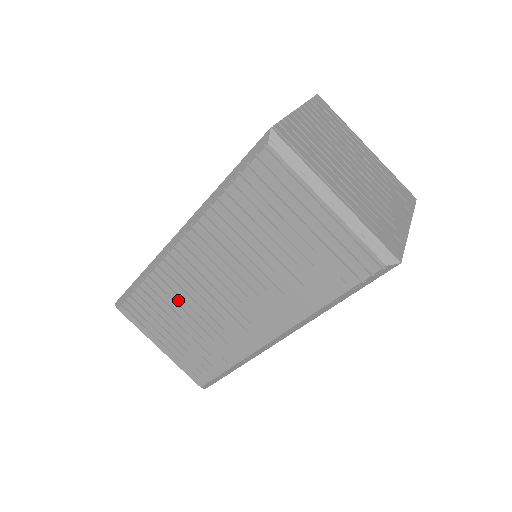
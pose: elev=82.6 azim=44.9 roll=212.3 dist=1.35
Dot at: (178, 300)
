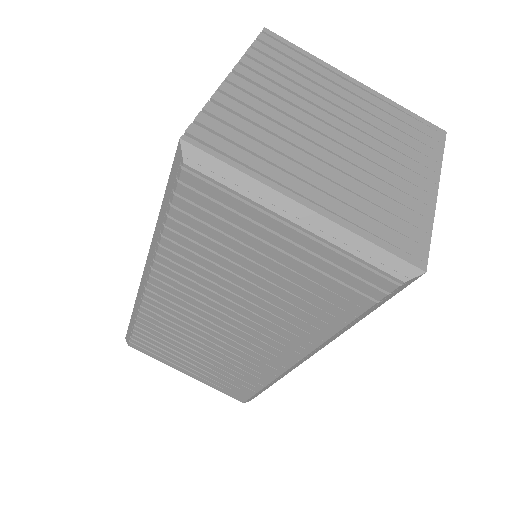
Dot at: (179, 335)
